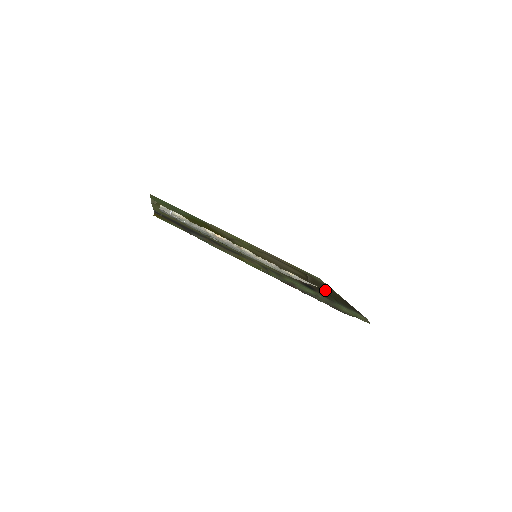
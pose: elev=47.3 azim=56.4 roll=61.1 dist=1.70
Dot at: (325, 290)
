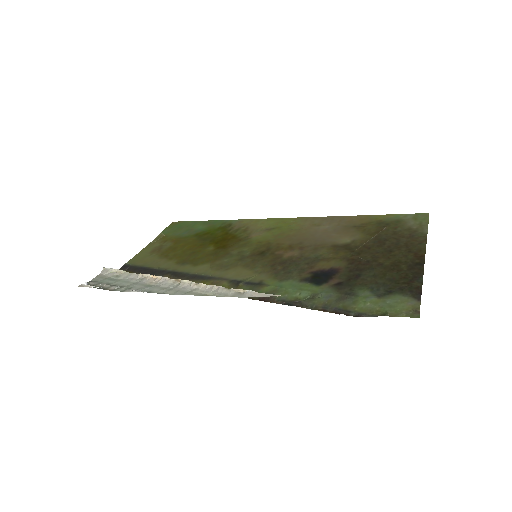
Dot at: (380, 259)
